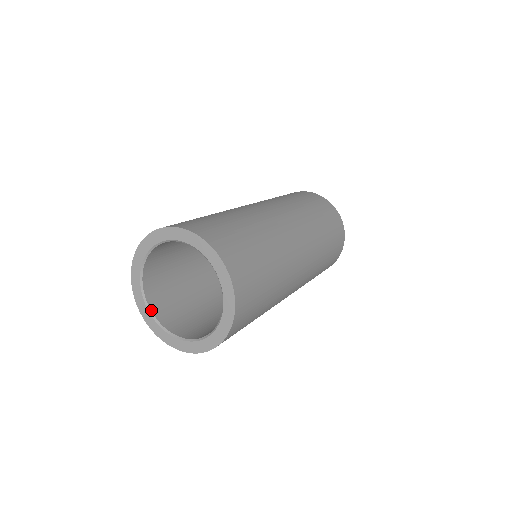
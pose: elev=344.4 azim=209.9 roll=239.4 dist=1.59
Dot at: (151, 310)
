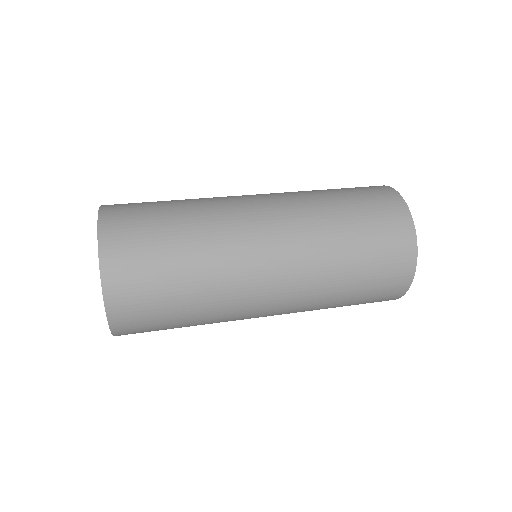
Dot at: occluded
